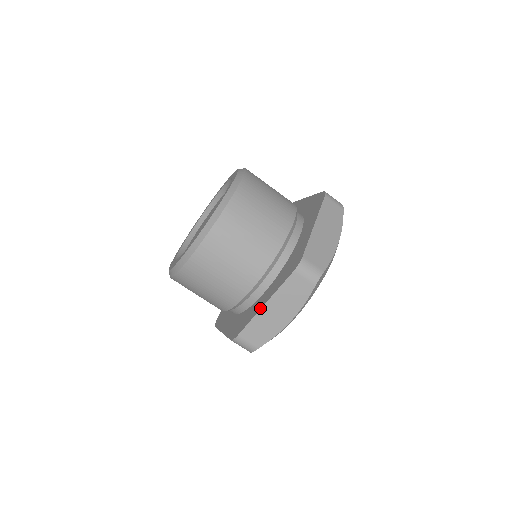
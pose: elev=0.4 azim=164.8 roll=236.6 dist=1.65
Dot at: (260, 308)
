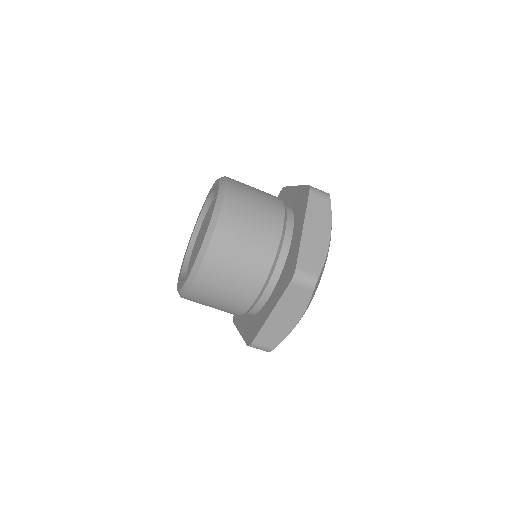
Dot at: (267, 317)
